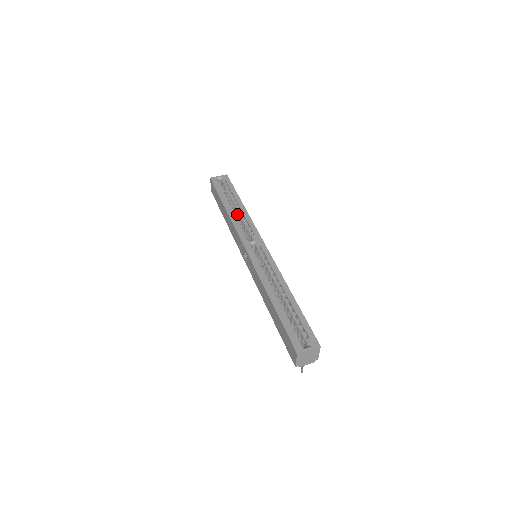
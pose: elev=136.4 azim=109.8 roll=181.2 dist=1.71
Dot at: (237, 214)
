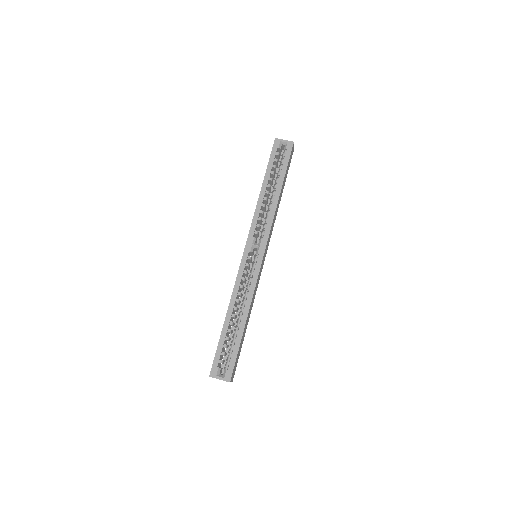
Dot at: (270, 199)
